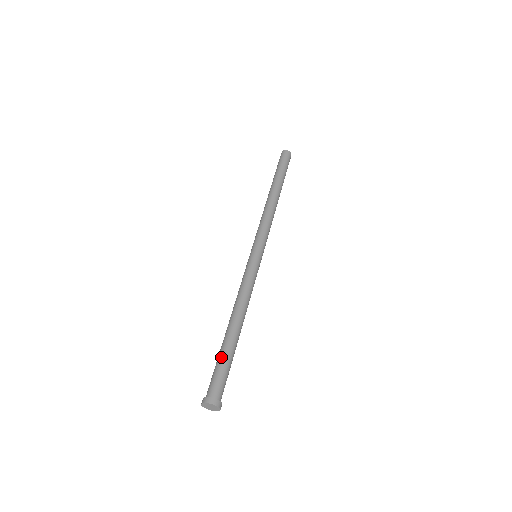
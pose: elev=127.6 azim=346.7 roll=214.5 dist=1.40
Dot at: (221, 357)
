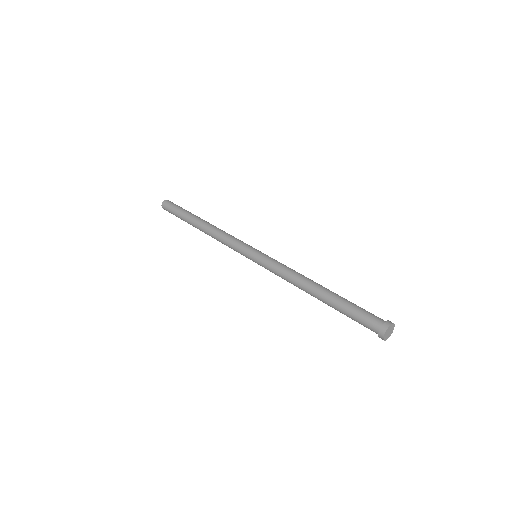
Dot at: (346, 307)
